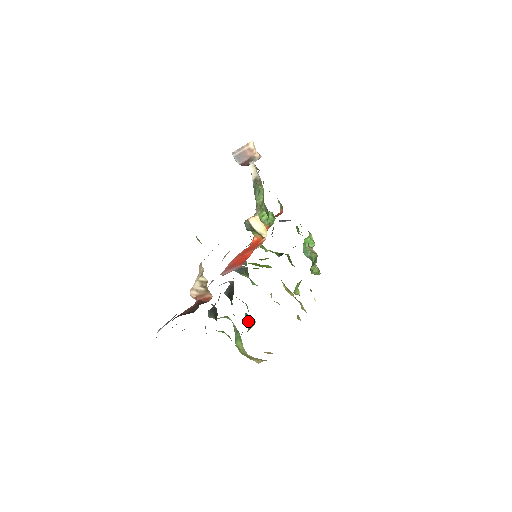
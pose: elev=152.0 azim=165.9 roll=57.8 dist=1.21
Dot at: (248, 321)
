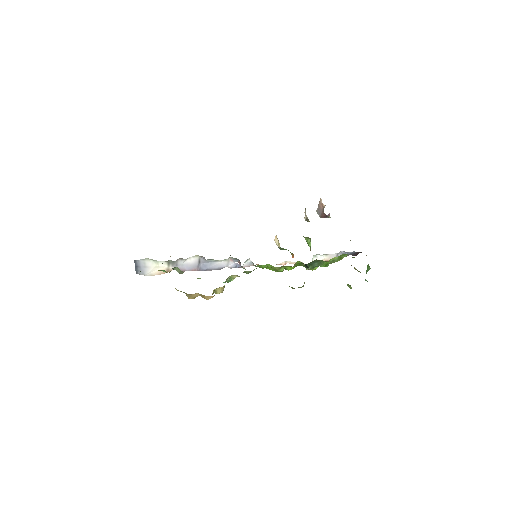
Dot at: occluded
